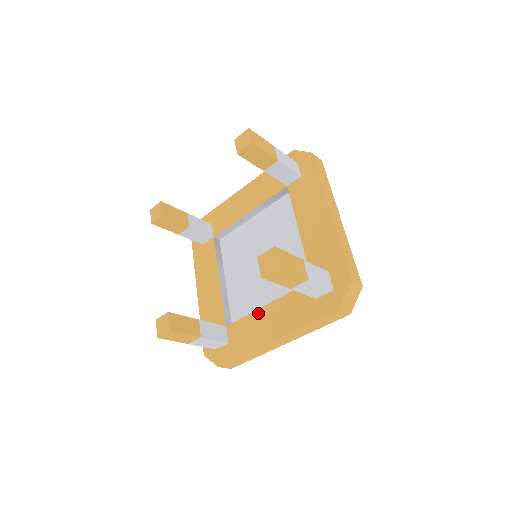
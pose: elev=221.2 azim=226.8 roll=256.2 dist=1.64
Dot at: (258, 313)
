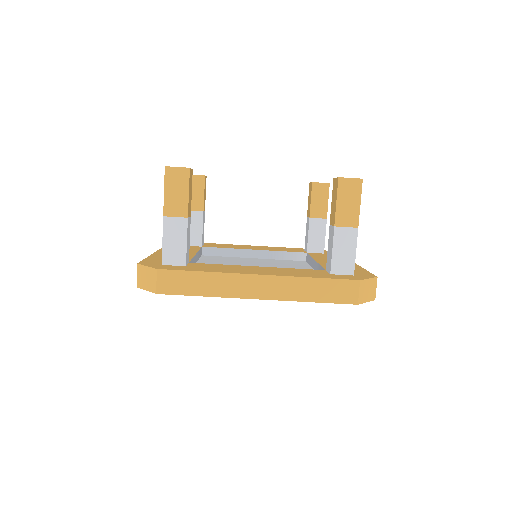
Dot at: (244, 266)
